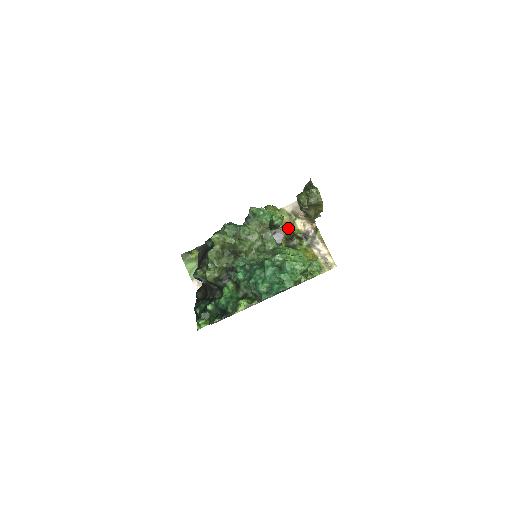
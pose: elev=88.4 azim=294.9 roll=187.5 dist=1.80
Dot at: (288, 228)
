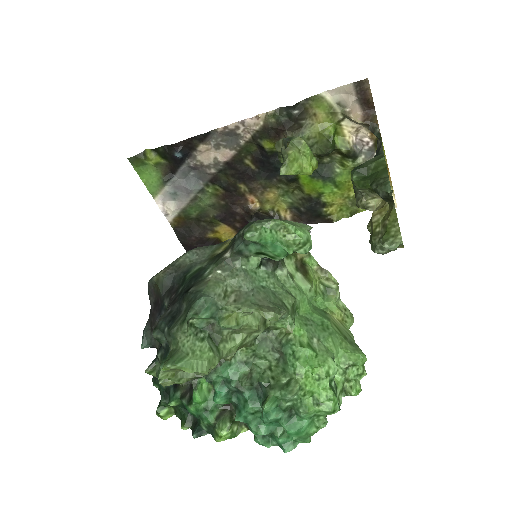
Dot at: (325, 139)
